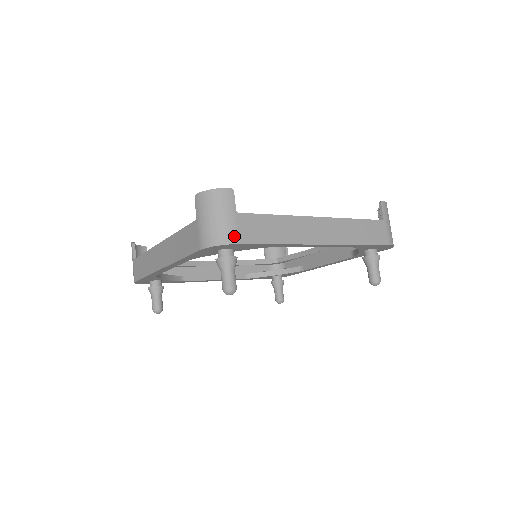
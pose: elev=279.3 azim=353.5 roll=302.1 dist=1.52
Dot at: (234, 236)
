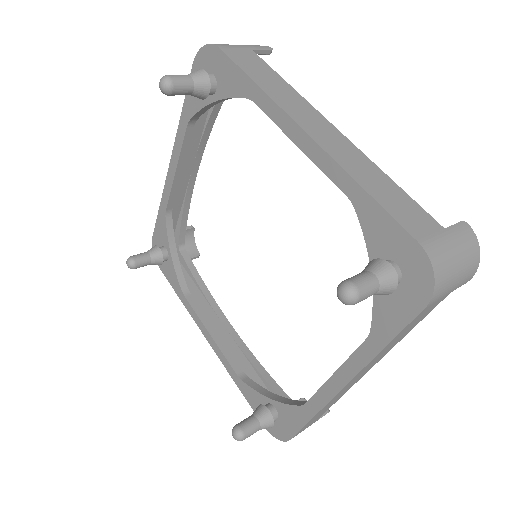
Dot at: (225, 46)
